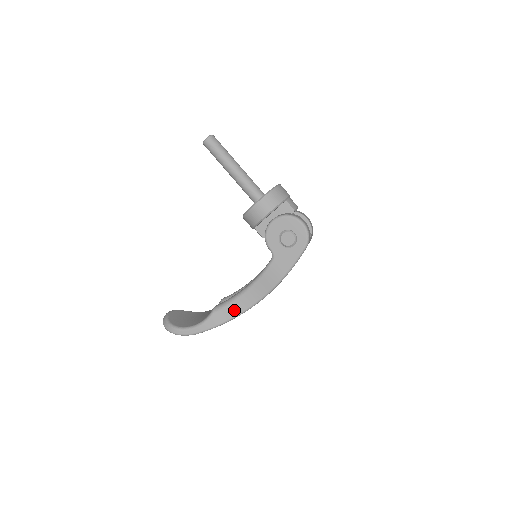
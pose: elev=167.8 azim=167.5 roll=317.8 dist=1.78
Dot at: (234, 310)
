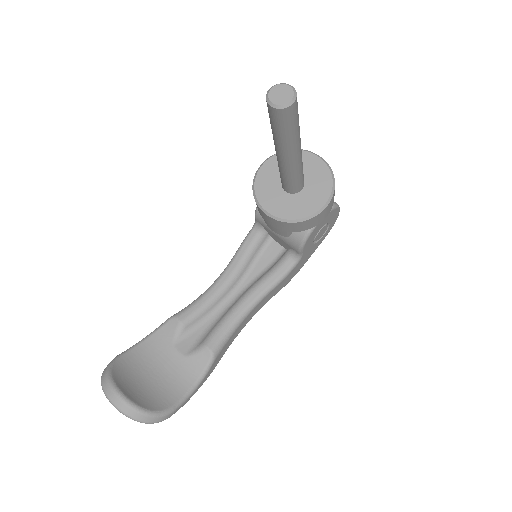
Dot at: (234, 337)
